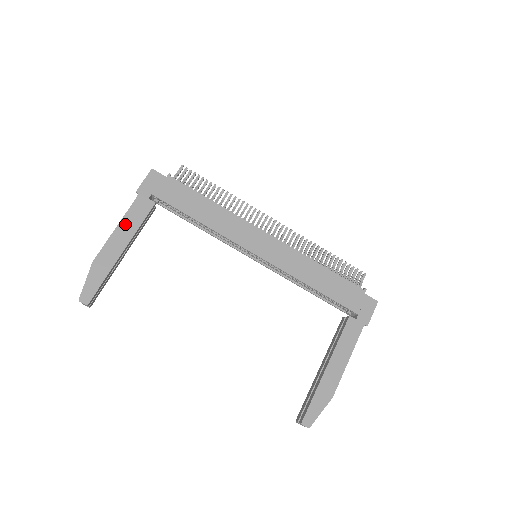
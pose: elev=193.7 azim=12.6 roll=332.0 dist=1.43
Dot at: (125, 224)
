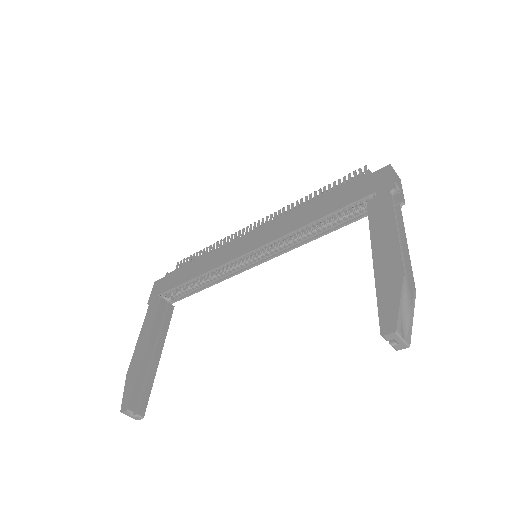
Dot at: (144, 330)
